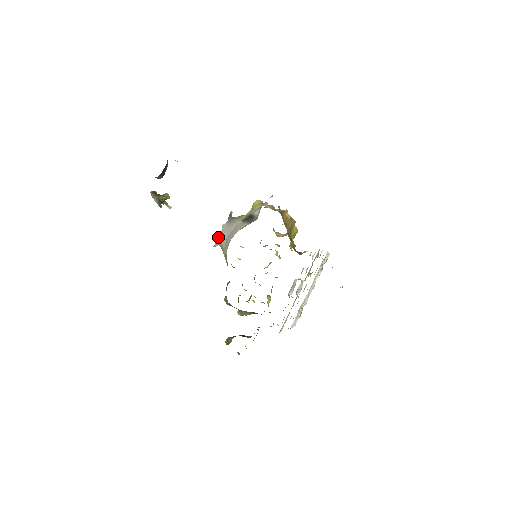
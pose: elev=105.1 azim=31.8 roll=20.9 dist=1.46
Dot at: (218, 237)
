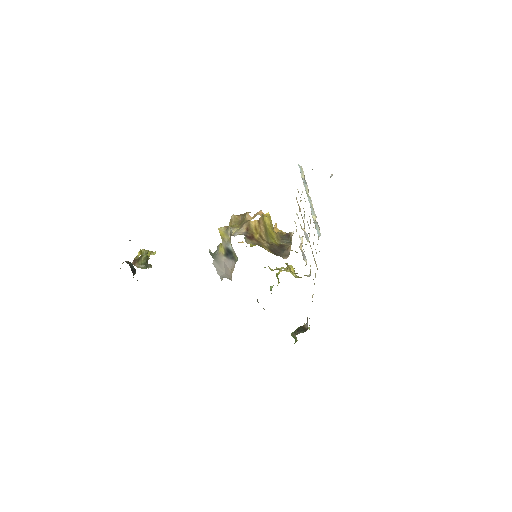
Dot at: occluded
